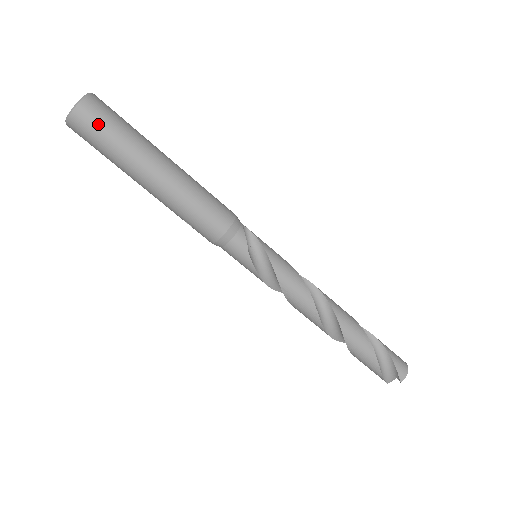
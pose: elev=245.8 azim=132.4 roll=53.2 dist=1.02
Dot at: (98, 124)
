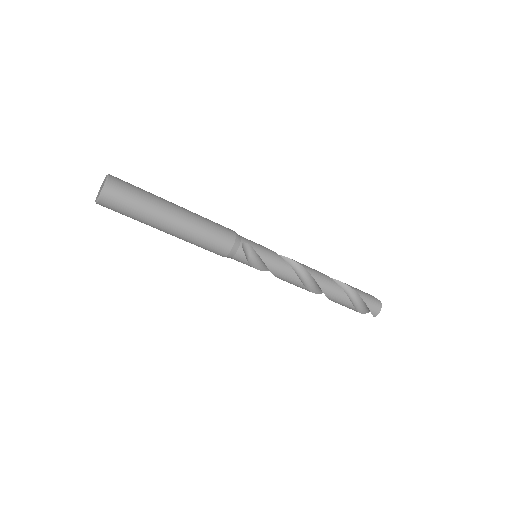
Dot at: (118, 206)
